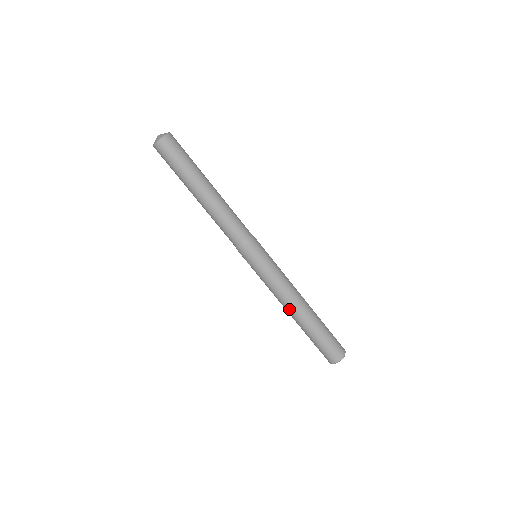
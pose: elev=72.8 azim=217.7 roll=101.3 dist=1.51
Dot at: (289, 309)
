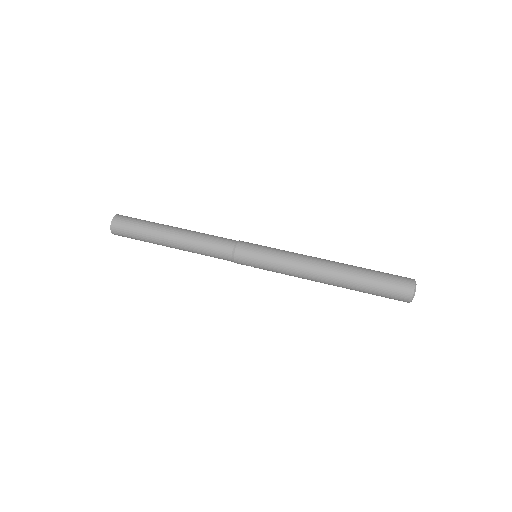
Dot at: (321, 279)
